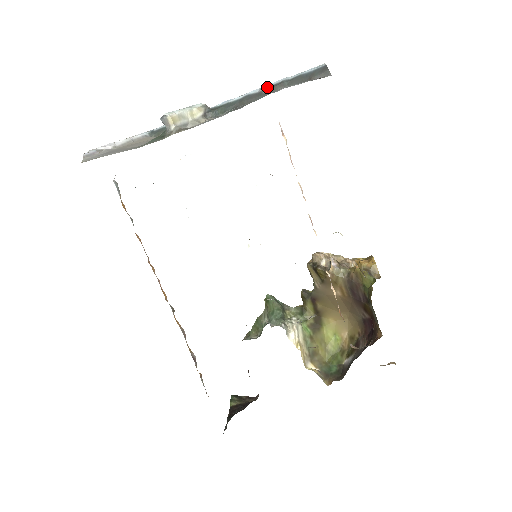
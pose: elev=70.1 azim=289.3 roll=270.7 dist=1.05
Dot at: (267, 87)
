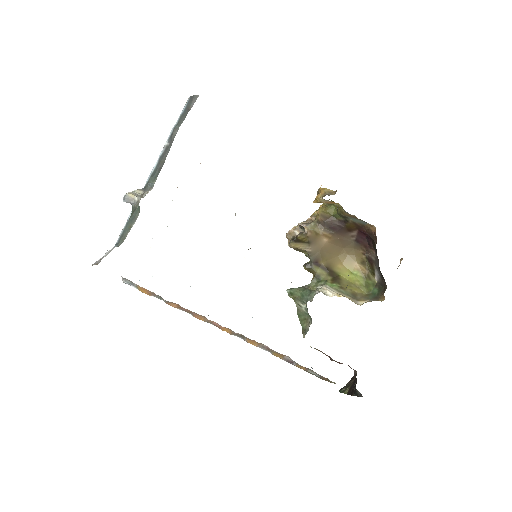
Dot at: (167, 141)
